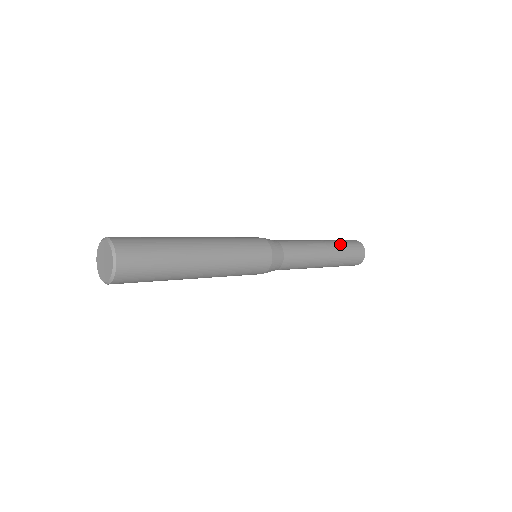
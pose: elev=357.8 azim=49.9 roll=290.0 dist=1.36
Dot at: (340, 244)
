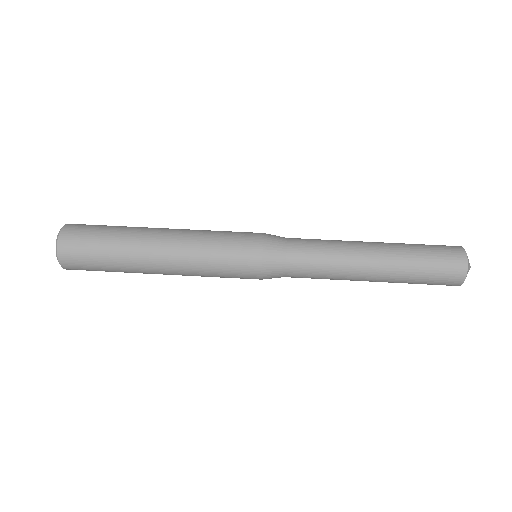
Dot at: (410, 249)
